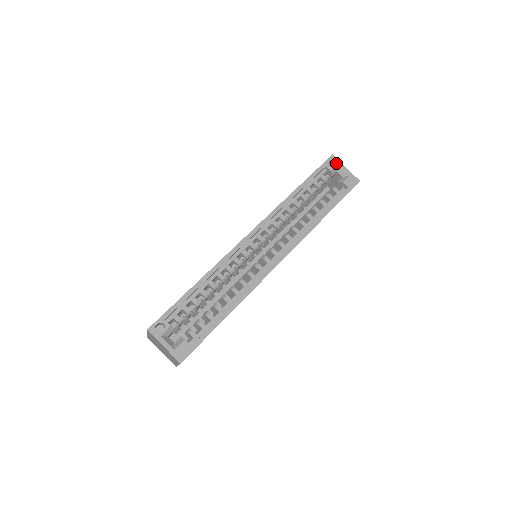
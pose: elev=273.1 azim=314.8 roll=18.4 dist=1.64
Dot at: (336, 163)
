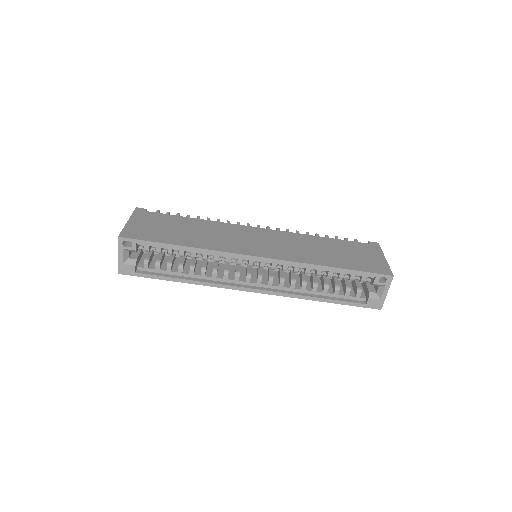
Dot at: (386, 283)
